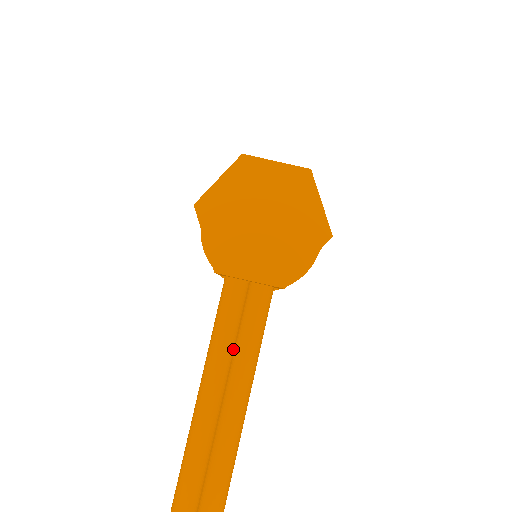
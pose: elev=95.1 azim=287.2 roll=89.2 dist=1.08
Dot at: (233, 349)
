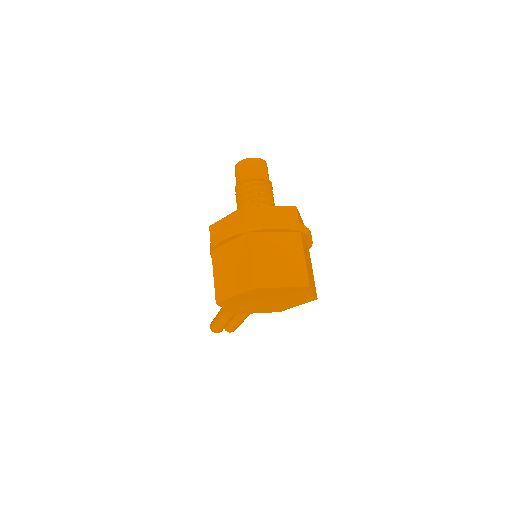
Dot at: occluded
